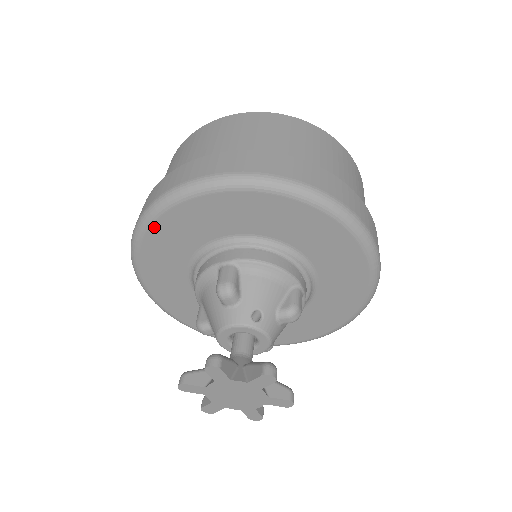
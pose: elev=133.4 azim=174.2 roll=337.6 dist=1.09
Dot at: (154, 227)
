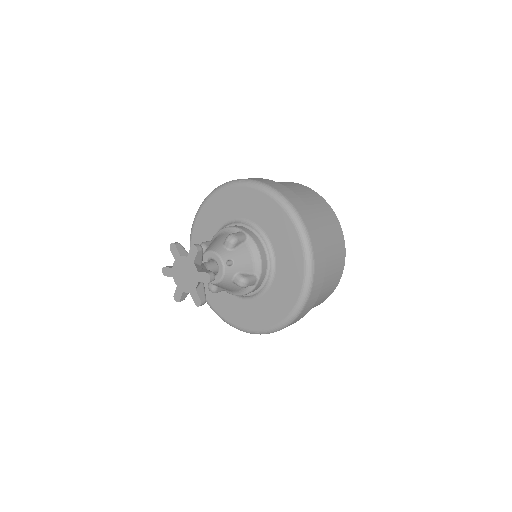
Dot at: (238, 188)
